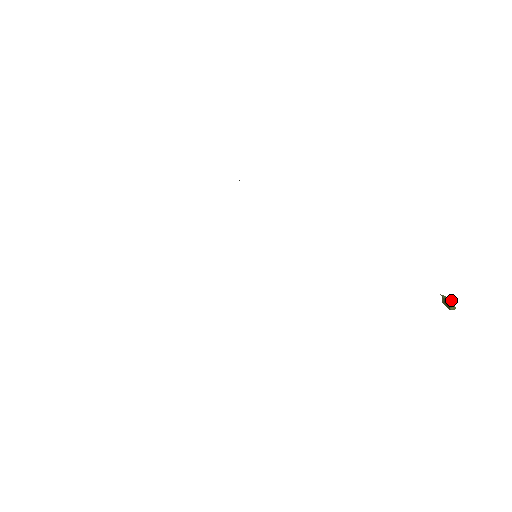
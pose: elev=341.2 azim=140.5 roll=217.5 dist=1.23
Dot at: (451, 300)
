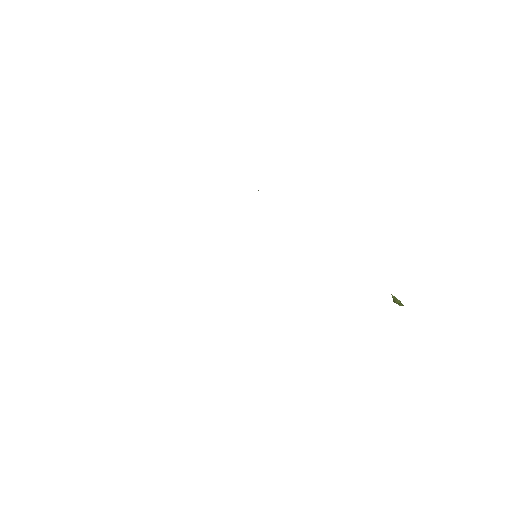
Dot at: (397, 300)
